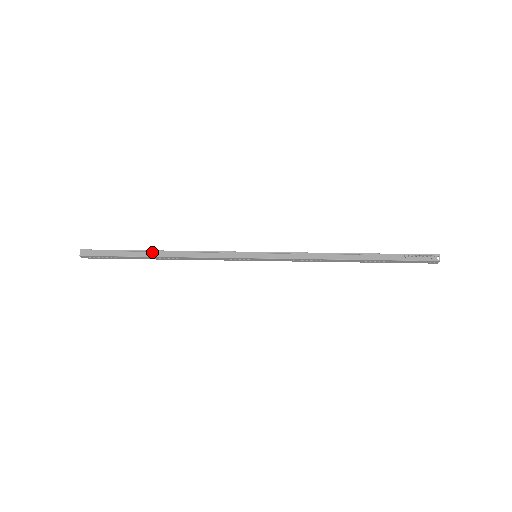
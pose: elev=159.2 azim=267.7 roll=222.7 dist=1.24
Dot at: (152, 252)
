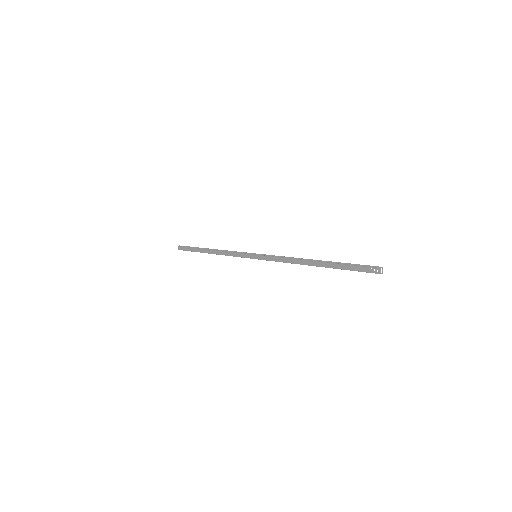
Dot at: (206, 250)
